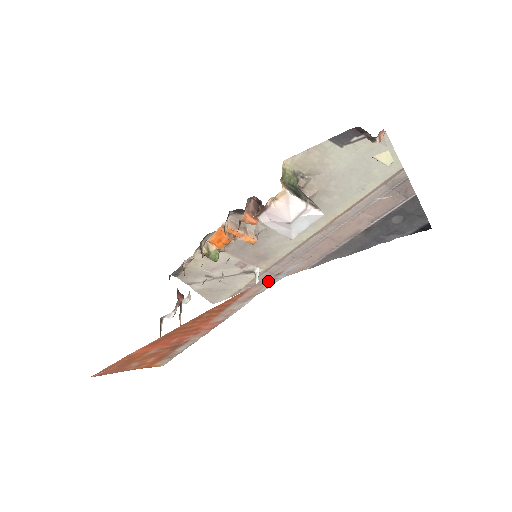
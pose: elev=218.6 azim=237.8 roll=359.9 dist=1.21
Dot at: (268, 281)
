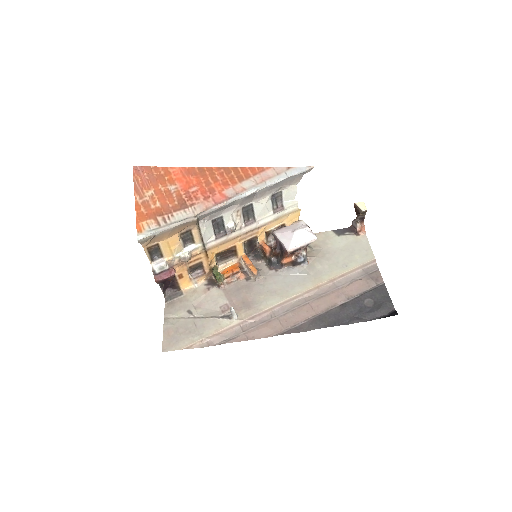
Dot at: (280, 172)
